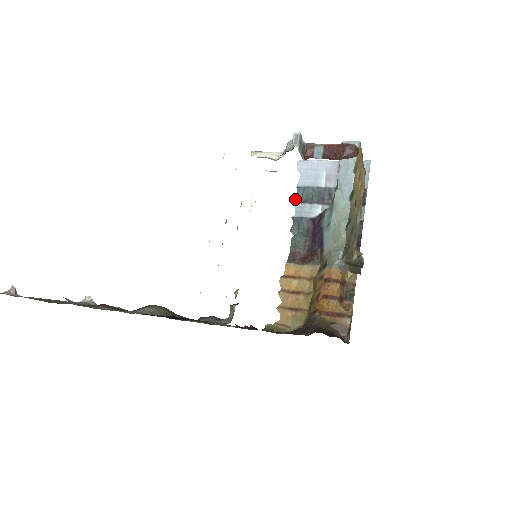
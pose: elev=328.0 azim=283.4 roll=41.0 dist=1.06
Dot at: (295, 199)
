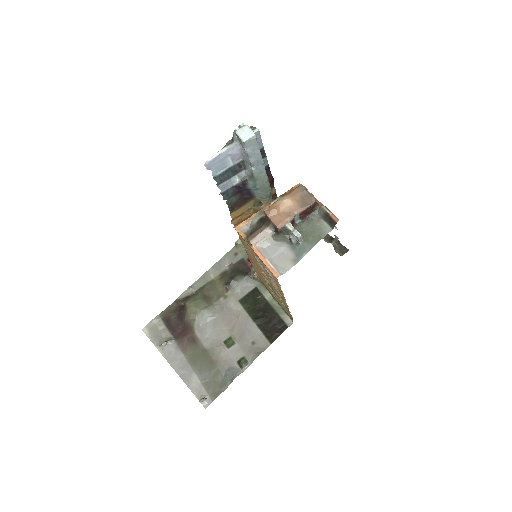
Dot at: occluded
